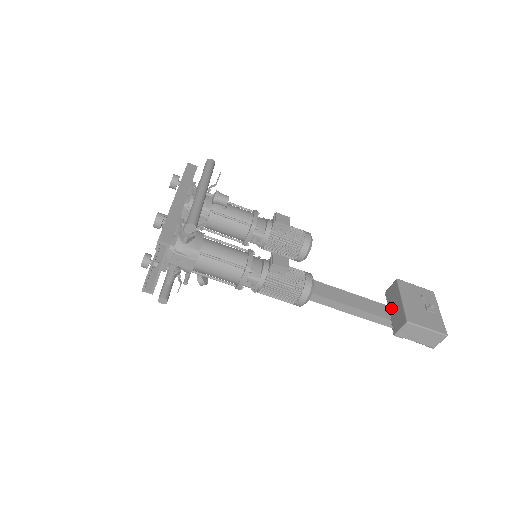
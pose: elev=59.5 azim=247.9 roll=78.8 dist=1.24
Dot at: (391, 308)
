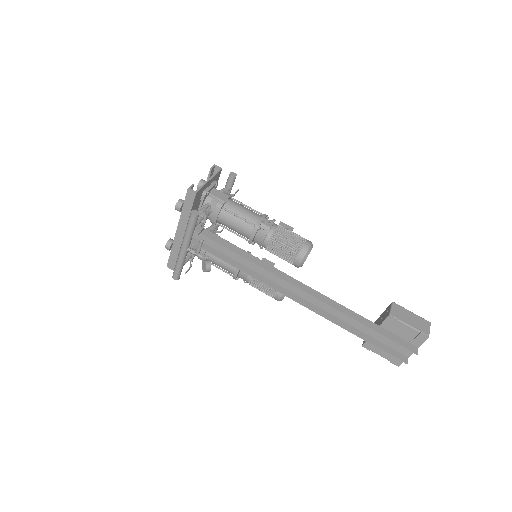
Dot at: occluded
